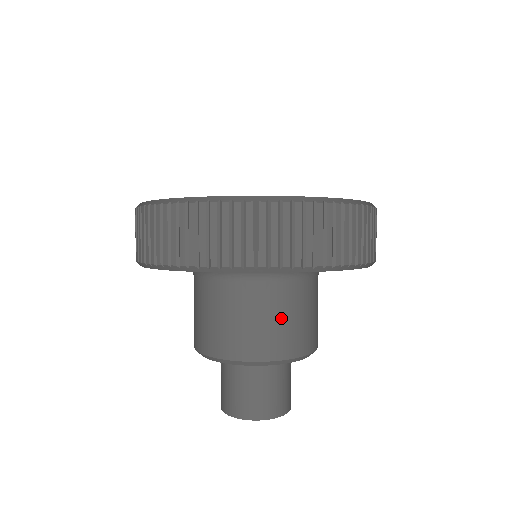
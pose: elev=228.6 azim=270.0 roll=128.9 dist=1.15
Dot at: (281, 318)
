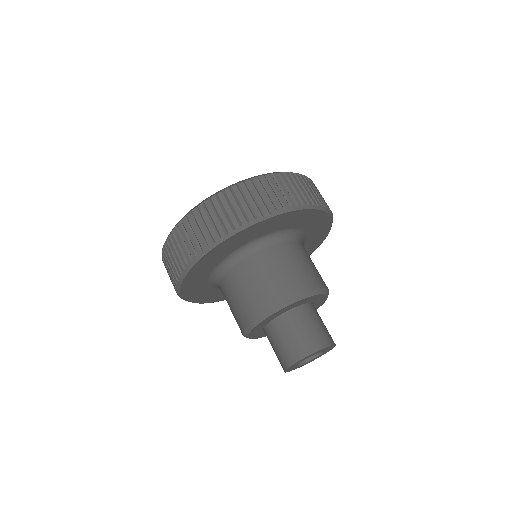
Dot at: (284, 268)
